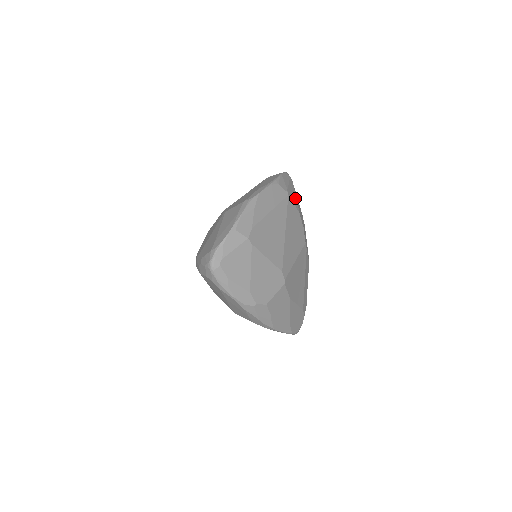
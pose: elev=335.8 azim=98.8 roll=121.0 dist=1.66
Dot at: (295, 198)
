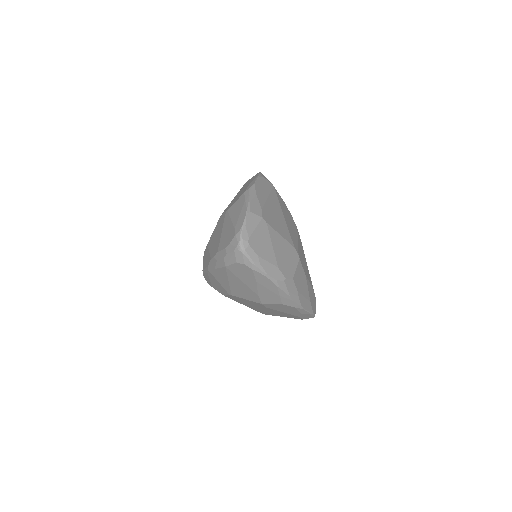
Dot at: occluded
